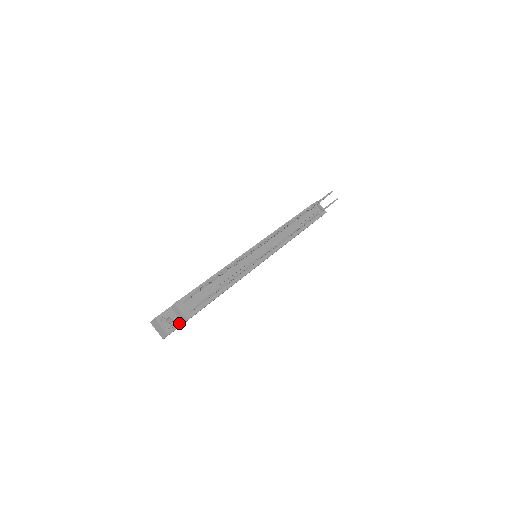
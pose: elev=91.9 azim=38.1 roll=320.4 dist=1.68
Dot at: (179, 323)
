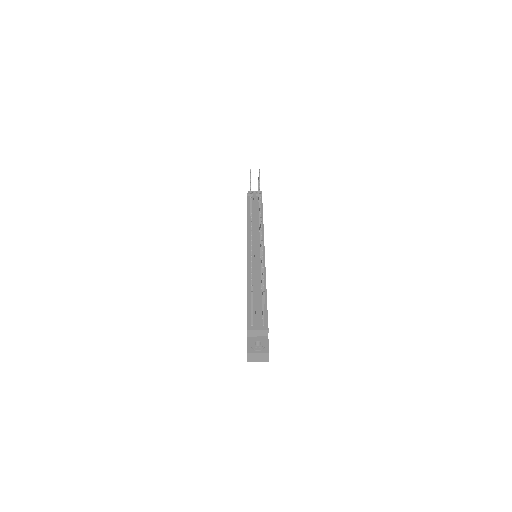
Dot at: (265, 339)
